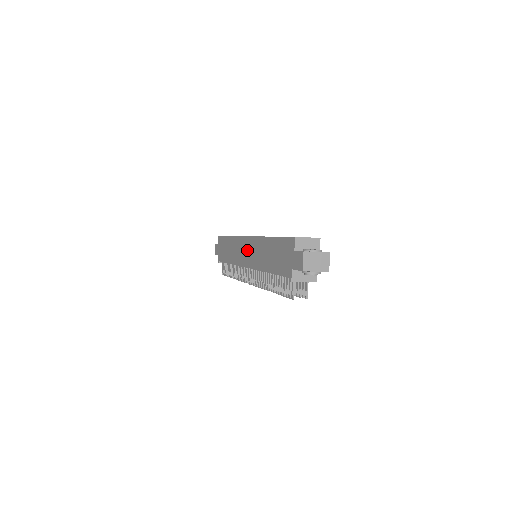
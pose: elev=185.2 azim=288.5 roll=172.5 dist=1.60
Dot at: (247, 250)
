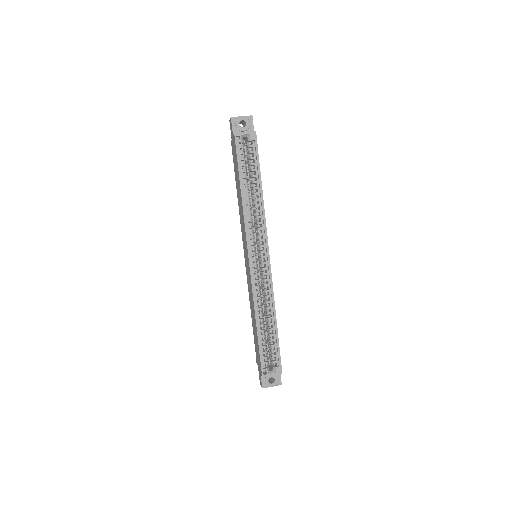
Dot at: (247, 262)
